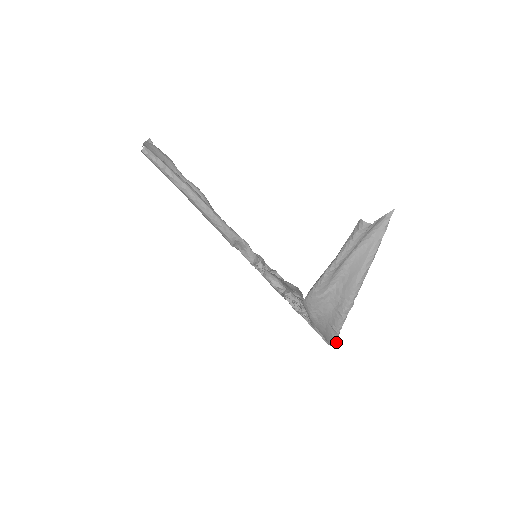
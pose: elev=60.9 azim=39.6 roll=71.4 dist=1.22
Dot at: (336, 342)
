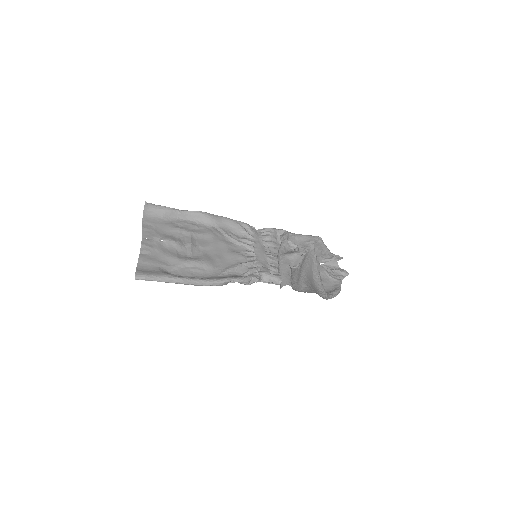
Dot at: (335, 296)
